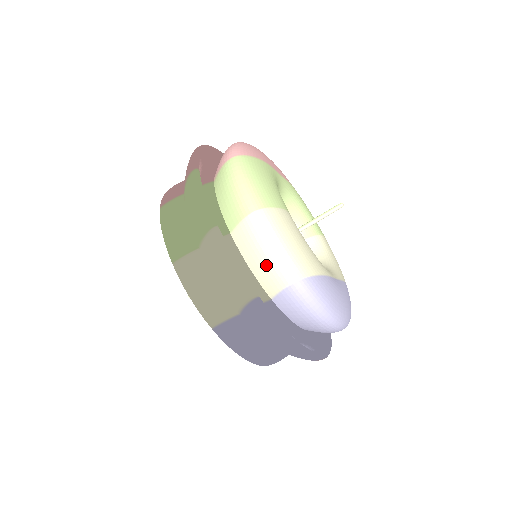
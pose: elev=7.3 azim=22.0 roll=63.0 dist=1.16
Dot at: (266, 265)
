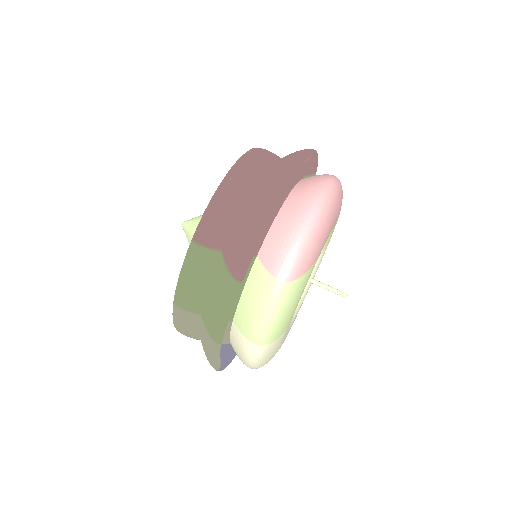
Dot at: (240, 357)
